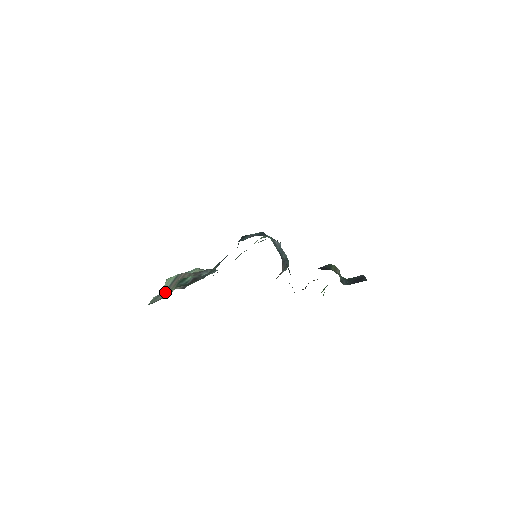
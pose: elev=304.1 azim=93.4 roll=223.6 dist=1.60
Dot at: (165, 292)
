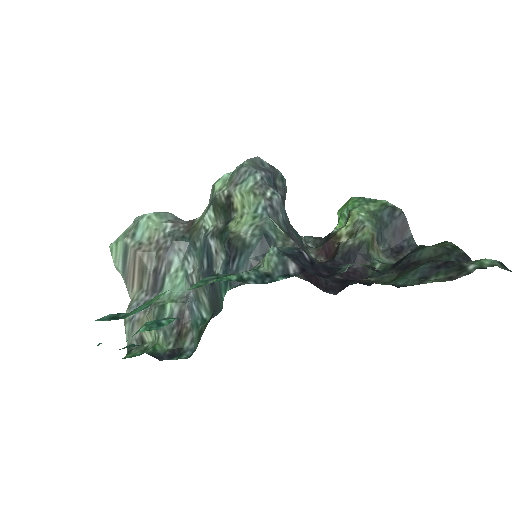
Dot at: (139, 322)
